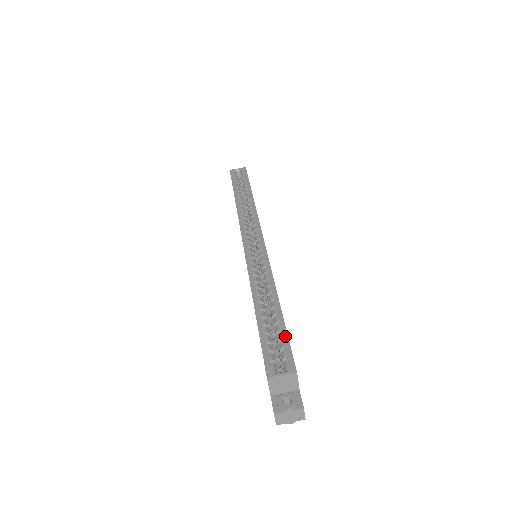
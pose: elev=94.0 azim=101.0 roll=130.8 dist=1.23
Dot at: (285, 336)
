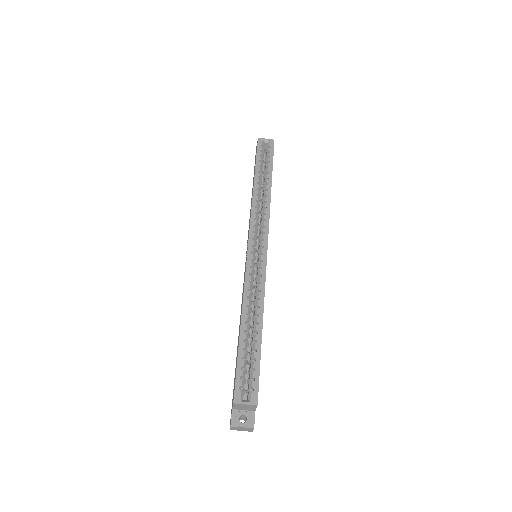
Dot at: (258, 367)
